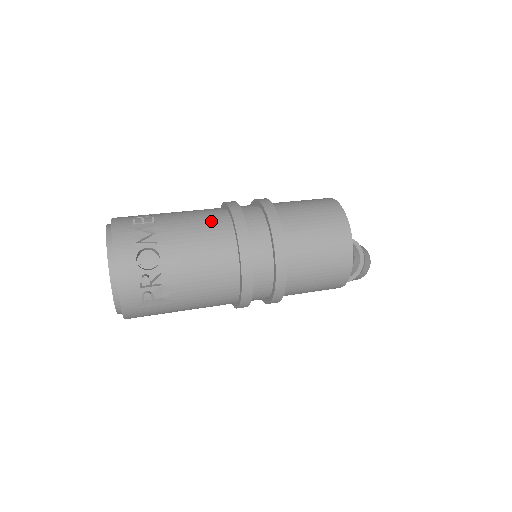
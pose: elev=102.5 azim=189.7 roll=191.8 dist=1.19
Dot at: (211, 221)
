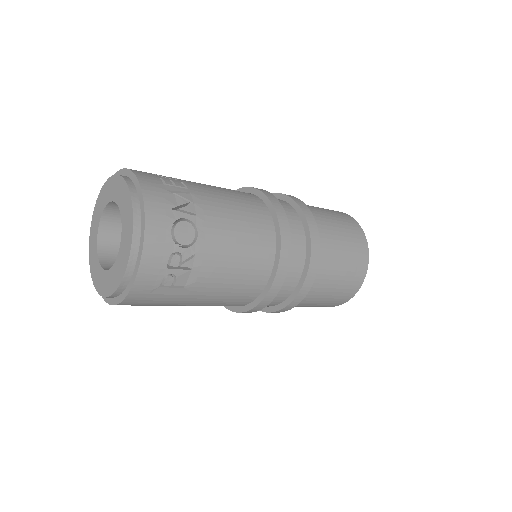
Dot at: (249, 205)
